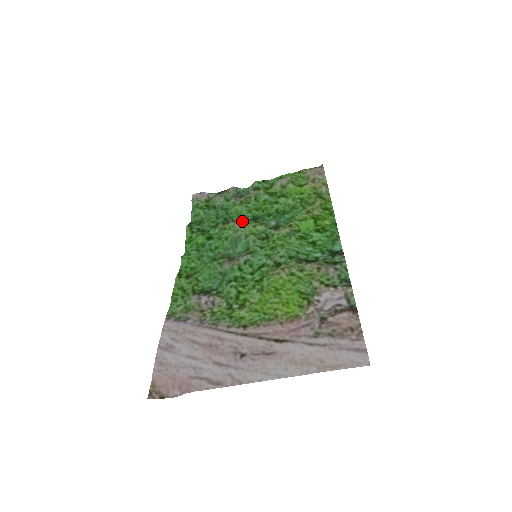
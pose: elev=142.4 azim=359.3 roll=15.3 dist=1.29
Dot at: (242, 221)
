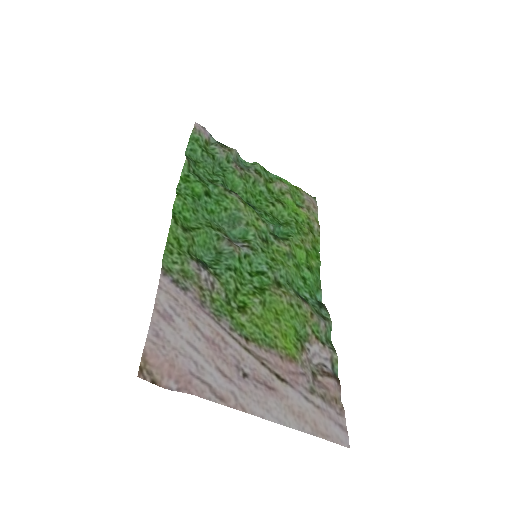
Dot at: occluded
